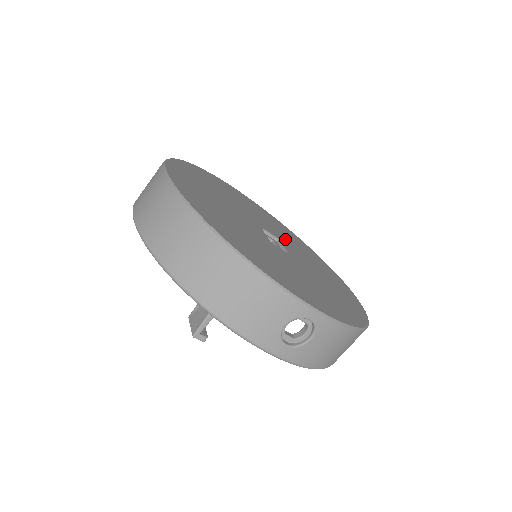
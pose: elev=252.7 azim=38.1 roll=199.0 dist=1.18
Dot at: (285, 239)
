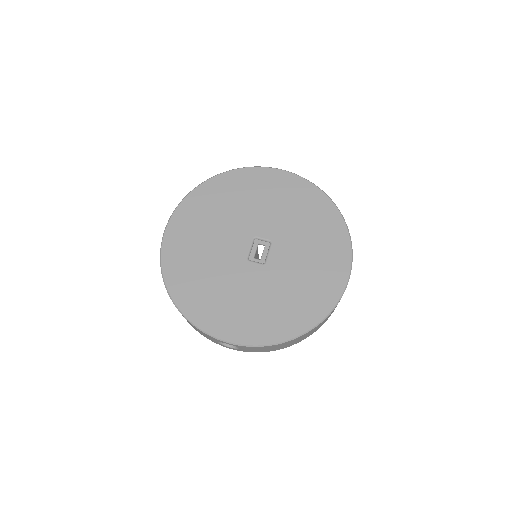
Dot at: (288, 233)
